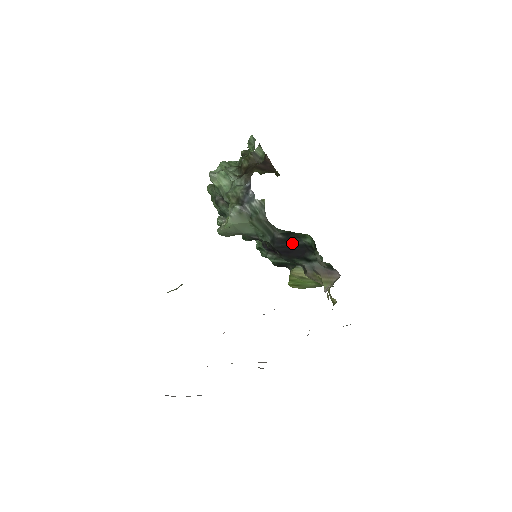
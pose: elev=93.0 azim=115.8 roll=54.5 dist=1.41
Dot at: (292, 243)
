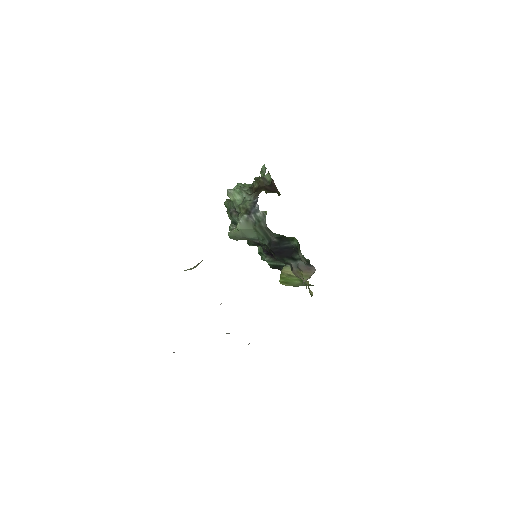
Dot at: (283, 245)
